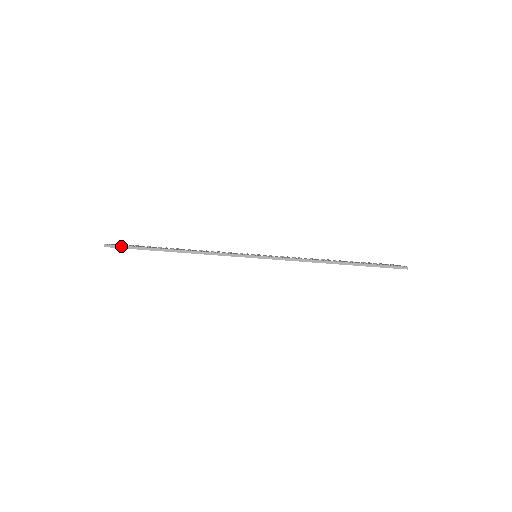
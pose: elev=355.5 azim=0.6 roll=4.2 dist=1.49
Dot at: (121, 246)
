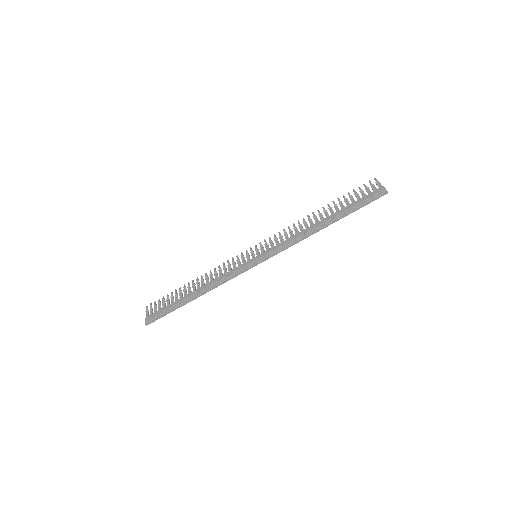
Dot at: (157, 319)
